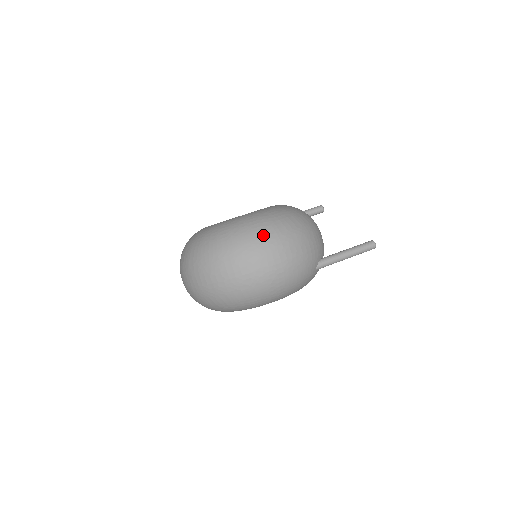
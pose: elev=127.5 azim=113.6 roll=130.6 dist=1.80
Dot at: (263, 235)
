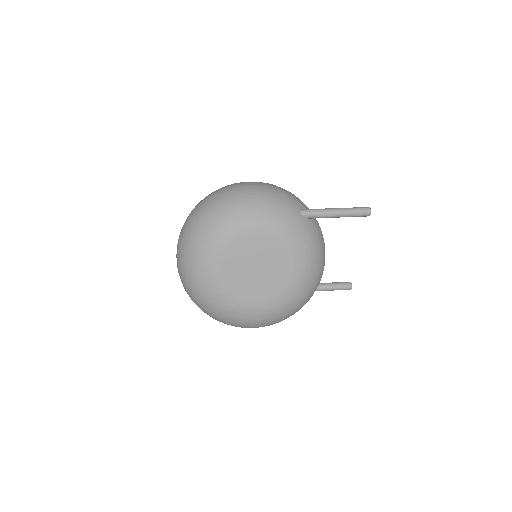
Dot at: occluded
